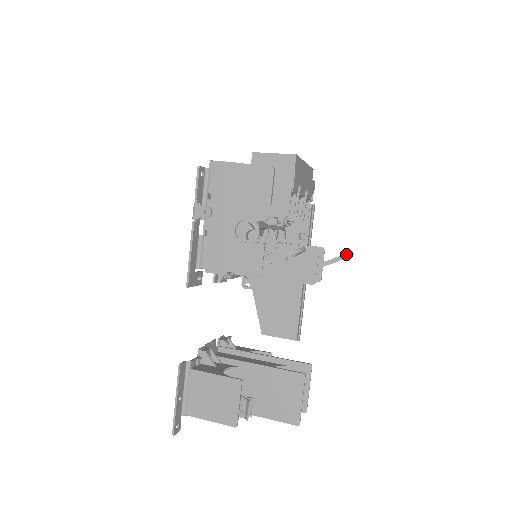
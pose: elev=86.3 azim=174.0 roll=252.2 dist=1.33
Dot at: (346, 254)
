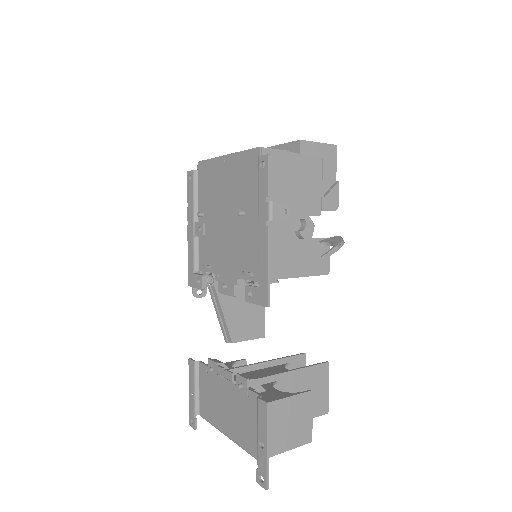
Dot at: (343, 240)
